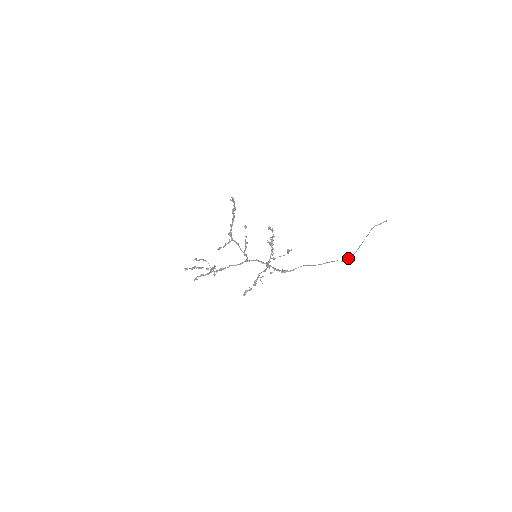
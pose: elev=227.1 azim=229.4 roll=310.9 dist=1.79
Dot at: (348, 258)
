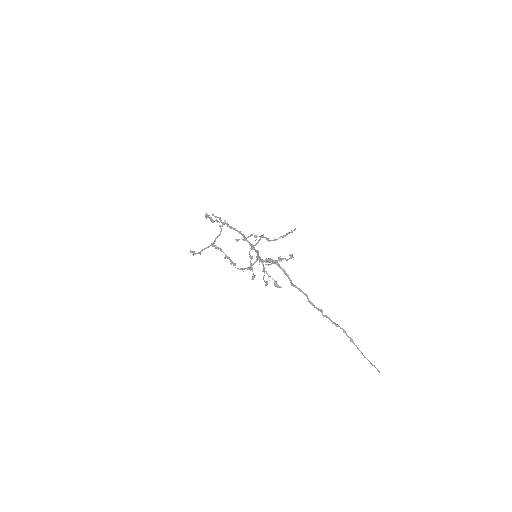
Dot at: (328, 317)
